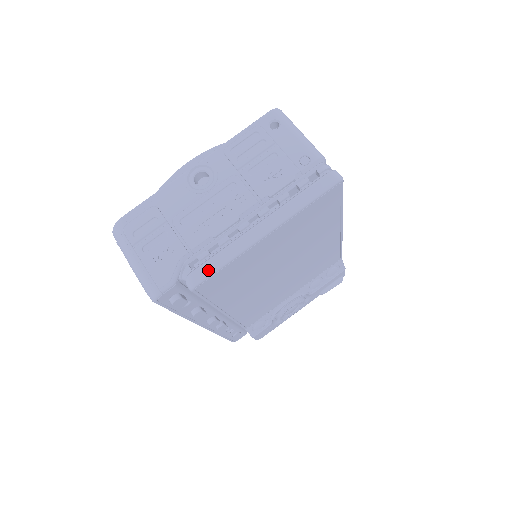
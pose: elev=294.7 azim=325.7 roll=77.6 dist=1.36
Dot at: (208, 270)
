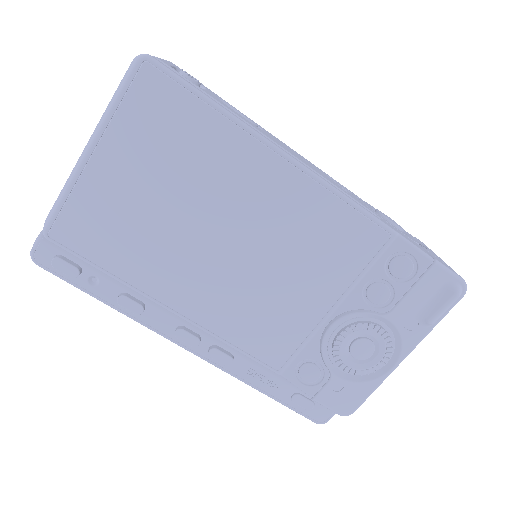
Dot at: (52, 211)
